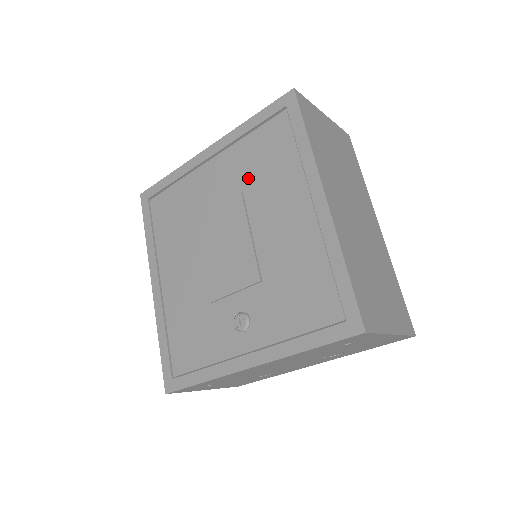
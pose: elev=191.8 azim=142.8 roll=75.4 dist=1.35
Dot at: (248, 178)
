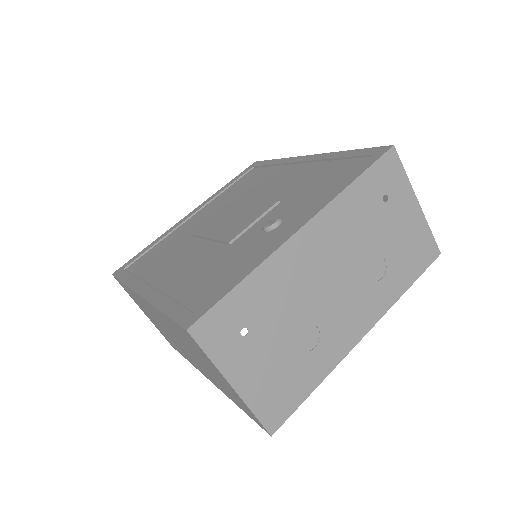
Dot at: (236, 195)
